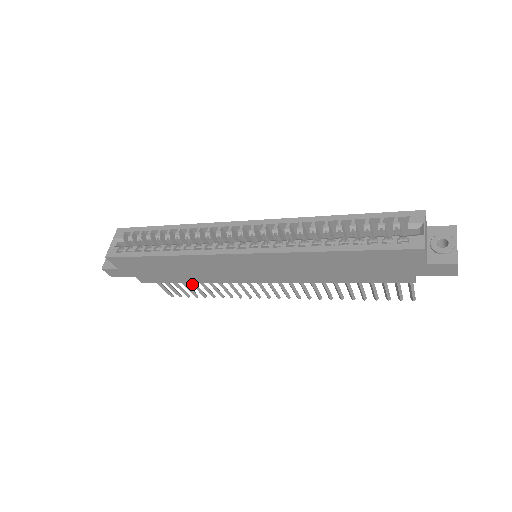
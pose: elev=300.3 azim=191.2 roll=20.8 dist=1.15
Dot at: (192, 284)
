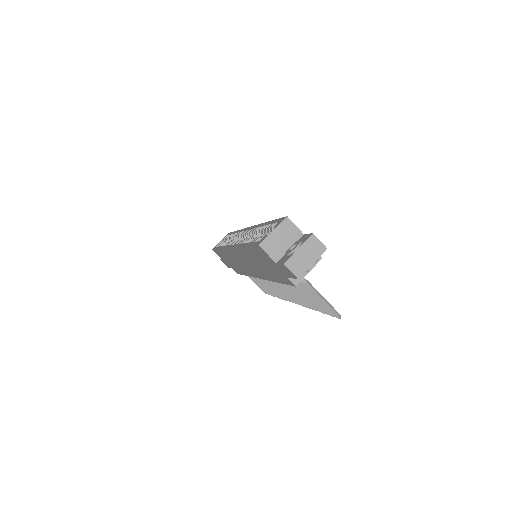
Dot at: (258, 280)
